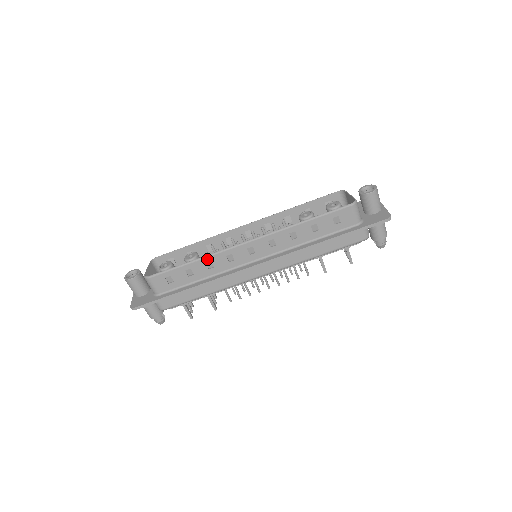
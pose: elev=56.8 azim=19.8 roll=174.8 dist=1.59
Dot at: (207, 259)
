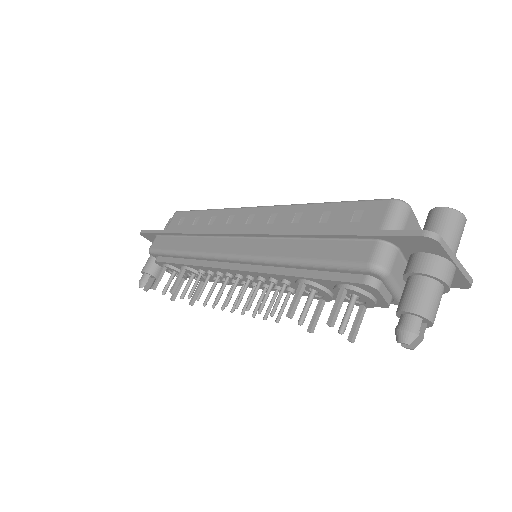
Dot at: (217, 212)
